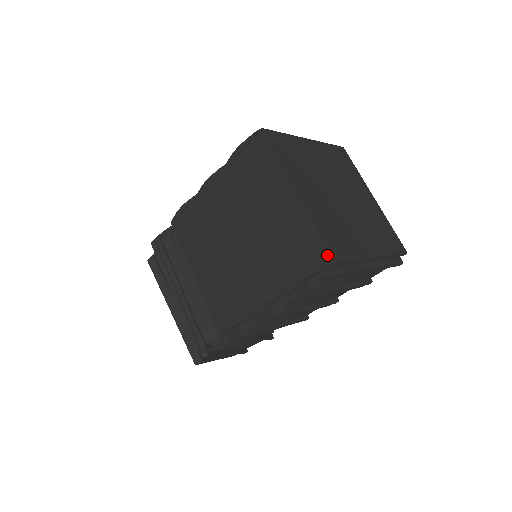
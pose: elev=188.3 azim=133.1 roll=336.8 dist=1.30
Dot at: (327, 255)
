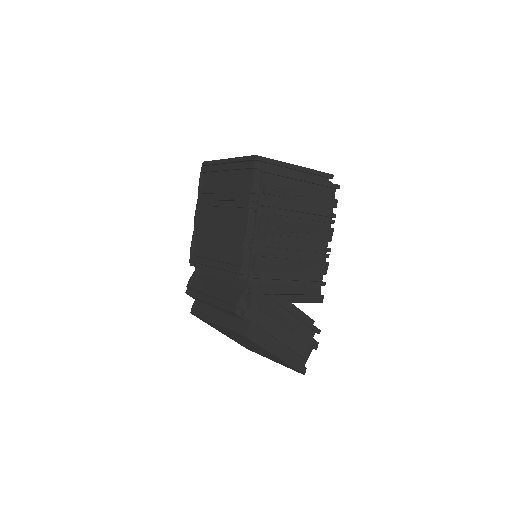
Dot at: (251, 158)
